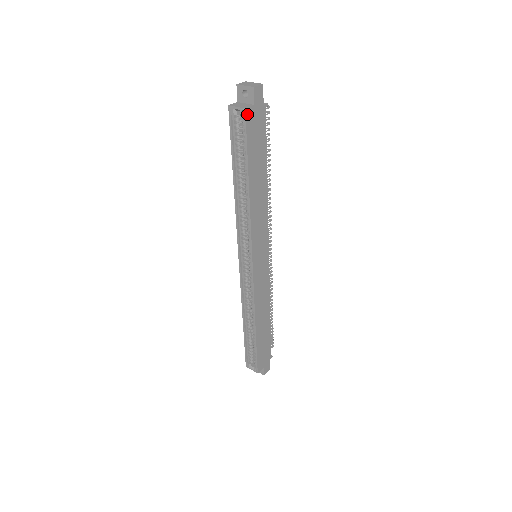
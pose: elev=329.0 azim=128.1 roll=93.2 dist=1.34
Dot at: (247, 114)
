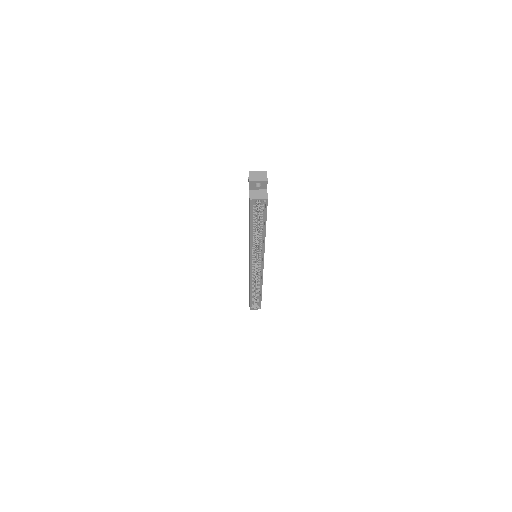
Dot at: (267, 200)
